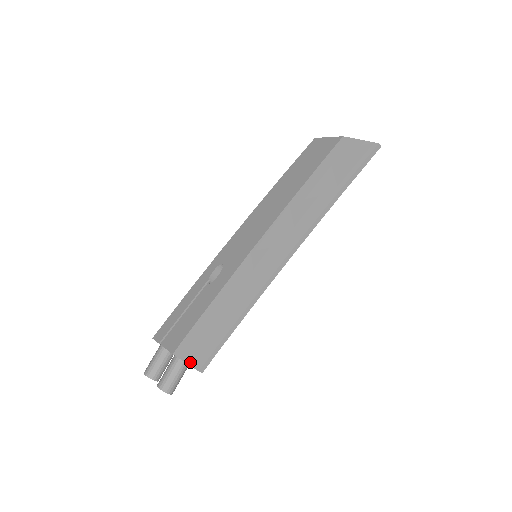
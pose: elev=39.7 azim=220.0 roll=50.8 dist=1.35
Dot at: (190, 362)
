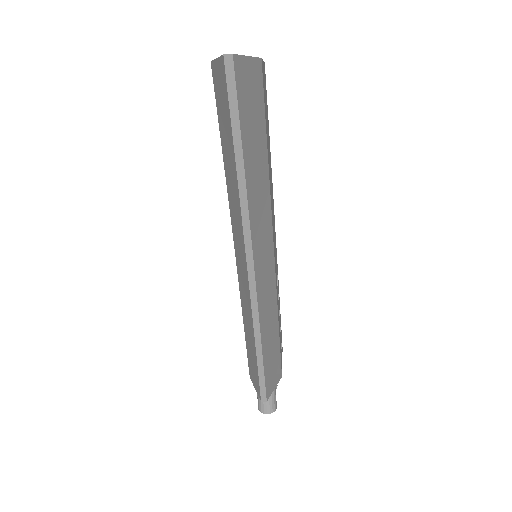
Dot at: (256, 390)
